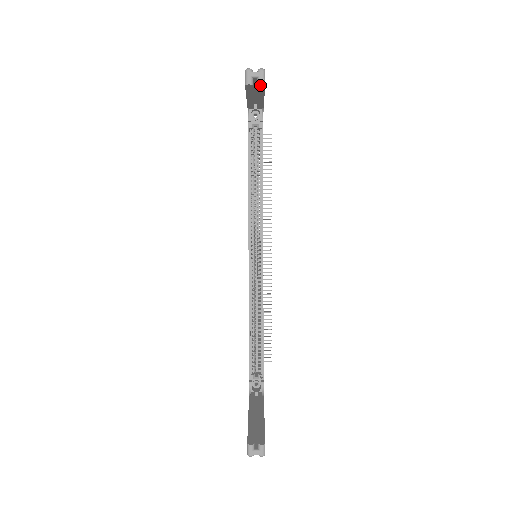
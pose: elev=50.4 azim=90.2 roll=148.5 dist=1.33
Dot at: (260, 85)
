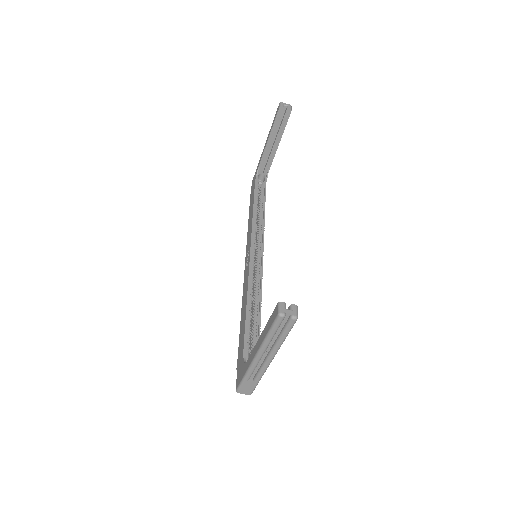
Dot at: (288, 111)
